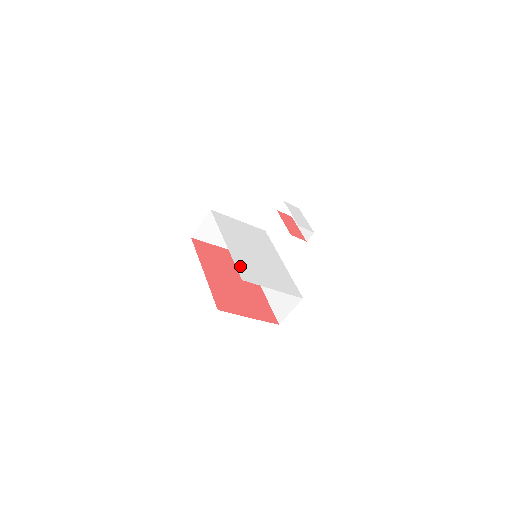
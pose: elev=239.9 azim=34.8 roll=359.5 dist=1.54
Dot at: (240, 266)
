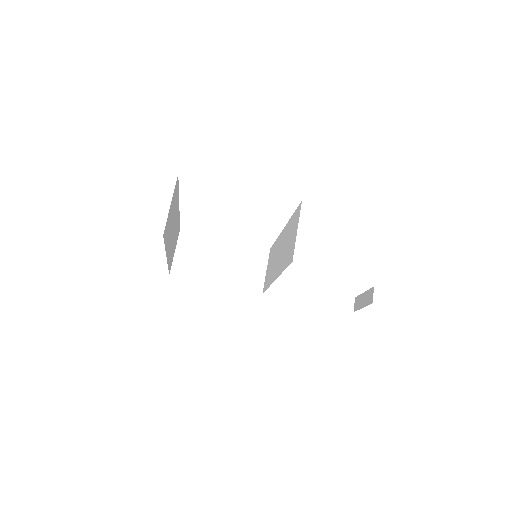
Dot at: occluded
